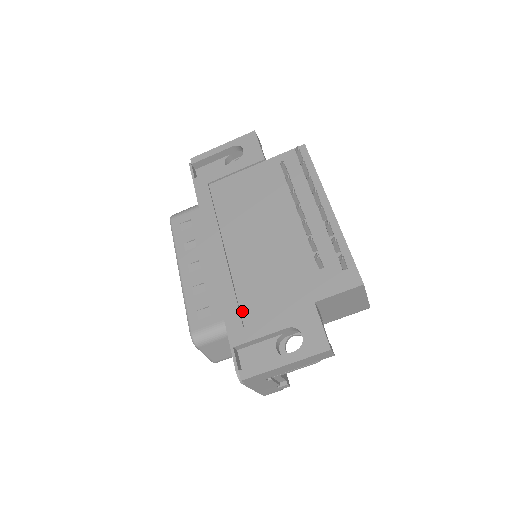
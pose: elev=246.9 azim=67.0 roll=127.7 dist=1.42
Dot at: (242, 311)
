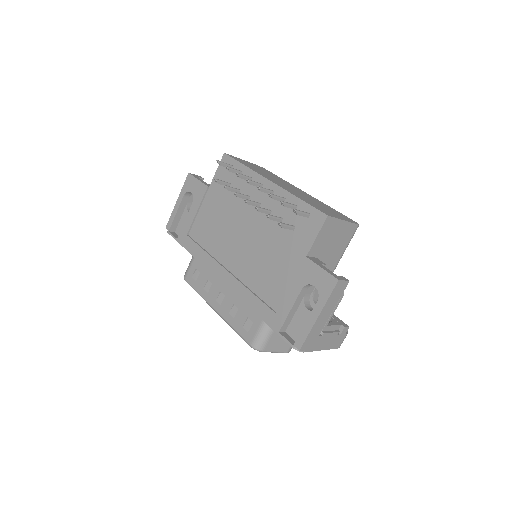
Dot at: (267, 303)
